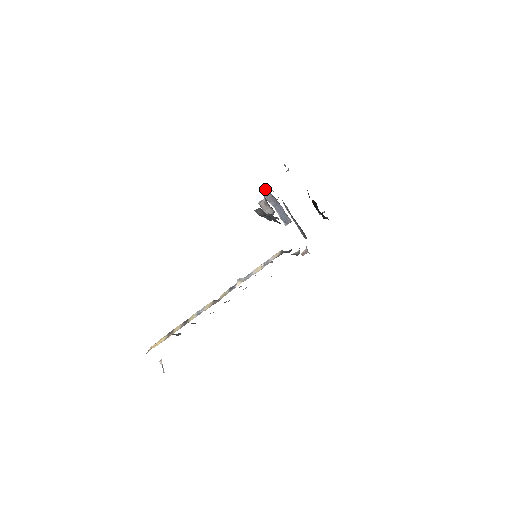
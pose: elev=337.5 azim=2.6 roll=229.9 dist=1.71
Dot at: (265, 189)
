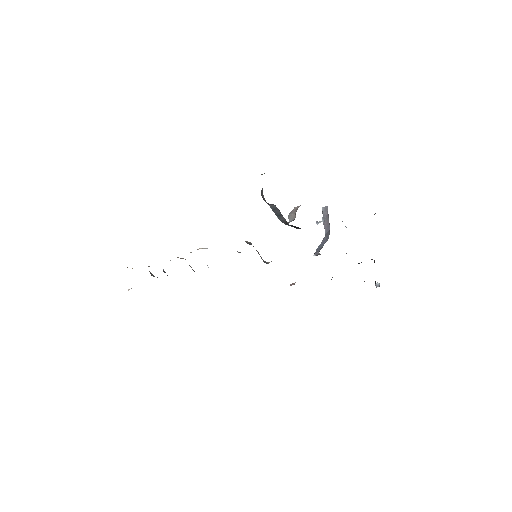
Dot at: (327, 210)
